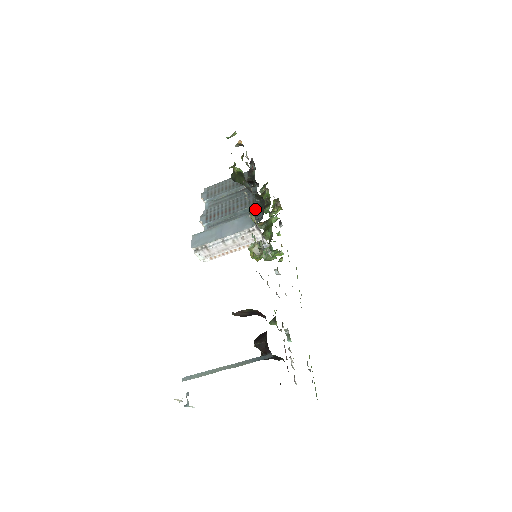
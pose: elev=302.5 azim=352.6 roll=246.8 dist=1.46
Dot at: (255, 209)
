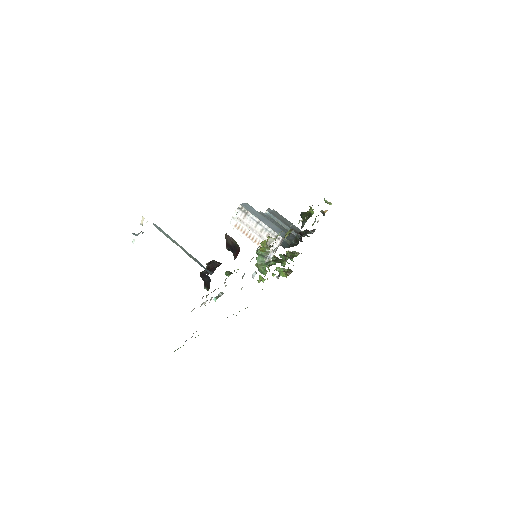
Dot at: (287, 243)
